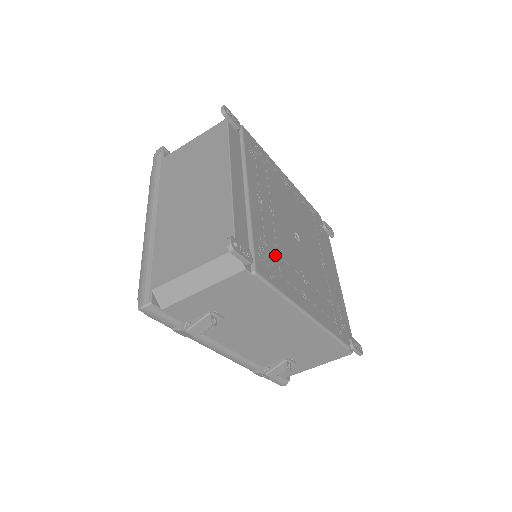
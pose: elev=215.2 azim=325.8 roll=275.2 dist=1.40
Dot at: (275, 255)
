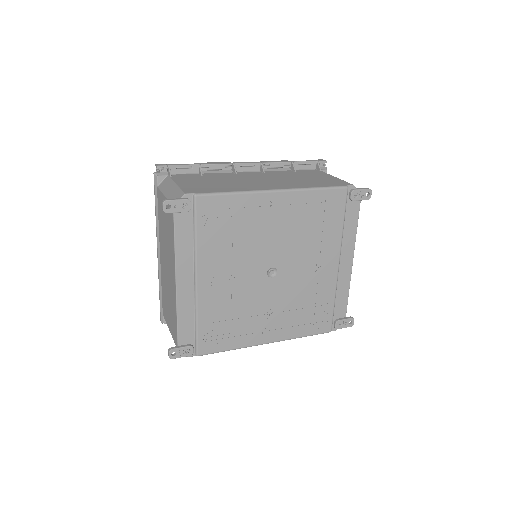
Dot at: (227, 323)
